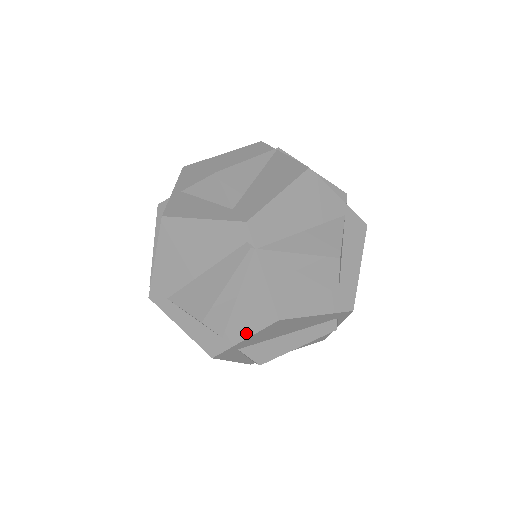
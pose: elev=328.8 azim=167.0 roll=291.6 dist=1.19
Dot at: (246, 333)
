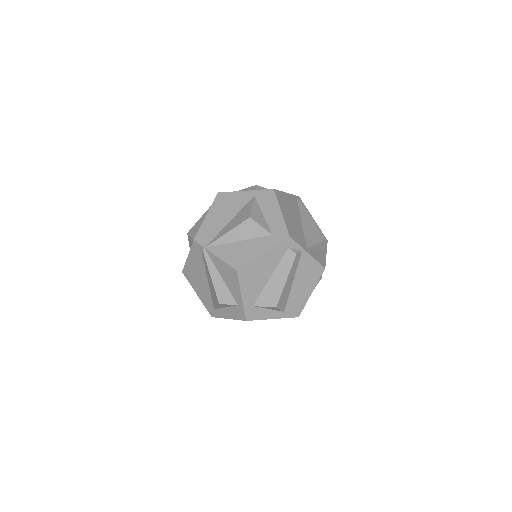
Dot at: (238, 292)
